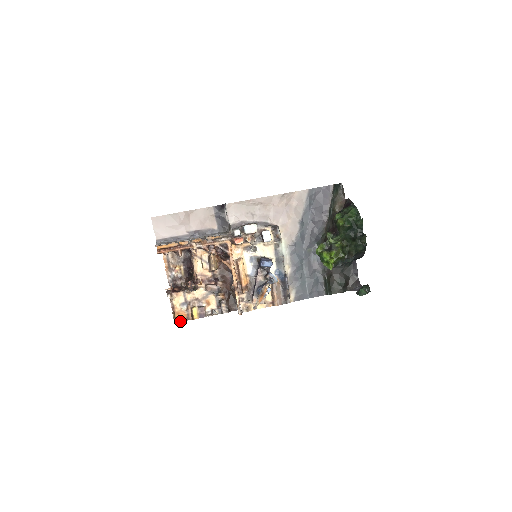
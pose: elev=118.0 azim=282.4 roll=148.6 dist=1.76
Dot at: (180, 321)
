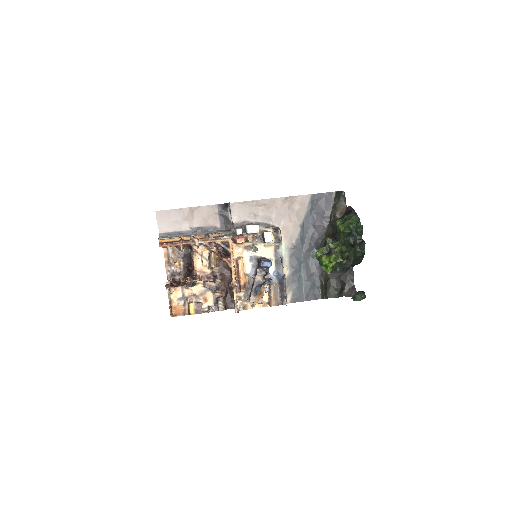
Dot at: (176, 316)
